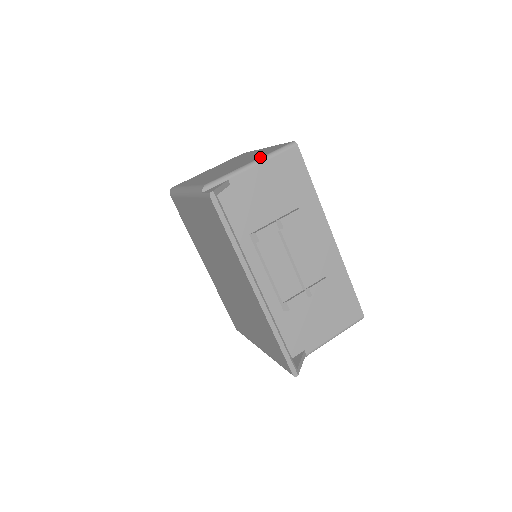
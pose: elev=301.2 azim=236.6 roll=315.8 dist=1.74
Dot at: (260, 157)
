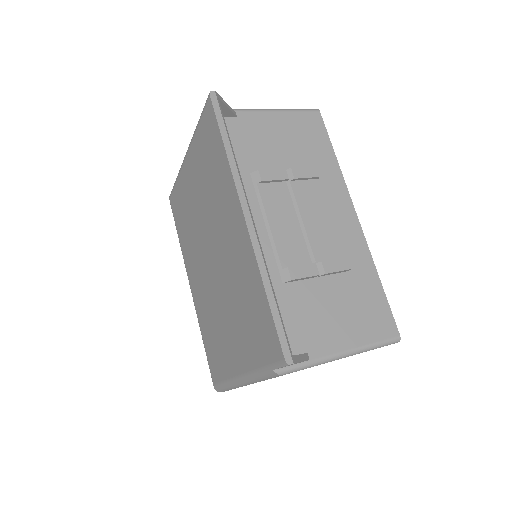
Dot at: occluded
